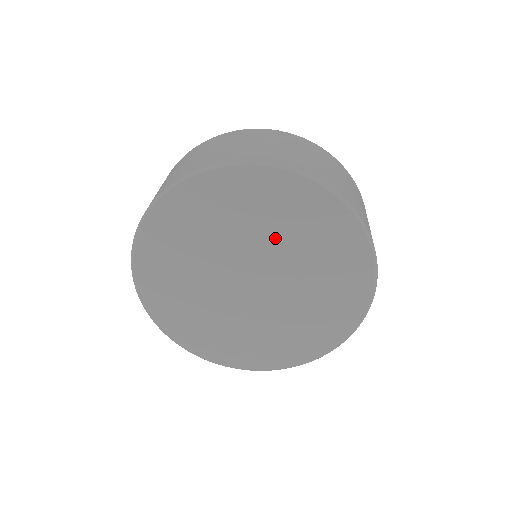
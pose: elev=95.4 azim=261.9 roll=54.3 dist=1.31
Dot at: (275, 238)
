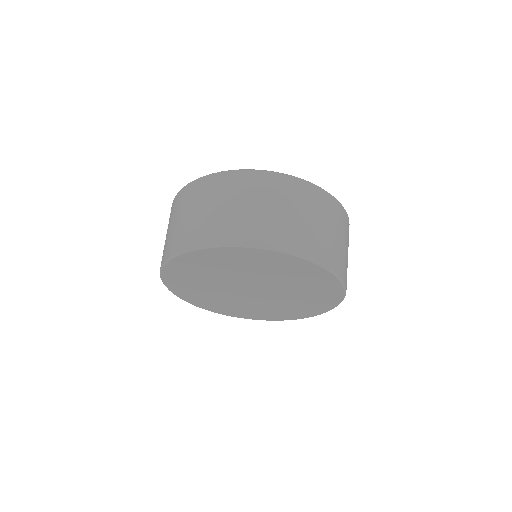
Dot at: (275, 278)
